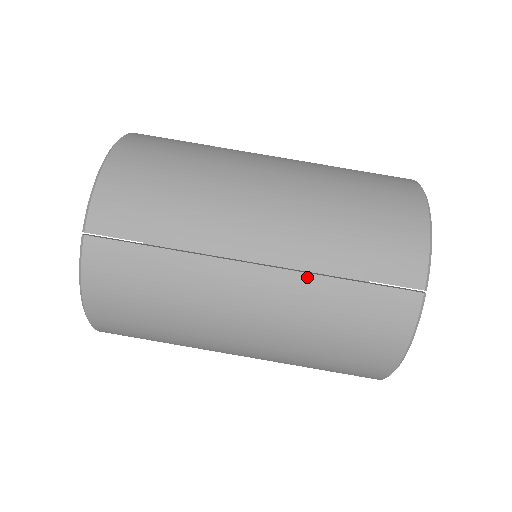
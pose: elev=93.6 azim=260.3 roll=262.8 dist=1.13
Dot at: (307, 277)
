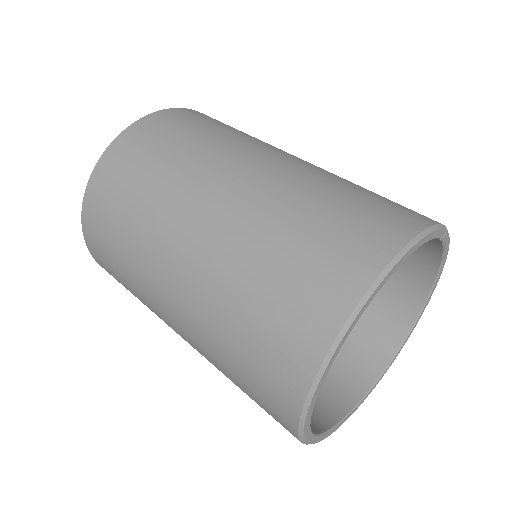
Dot at: occluded
